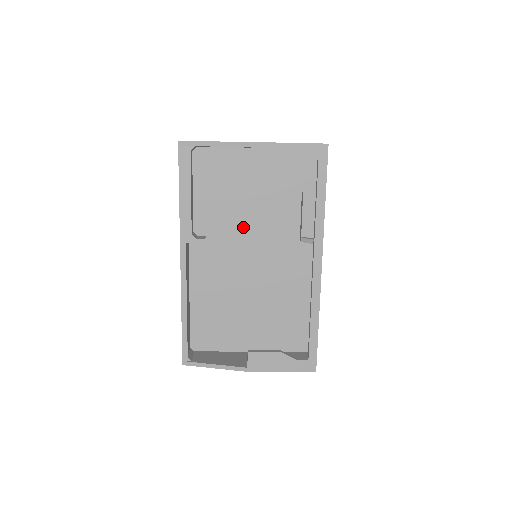
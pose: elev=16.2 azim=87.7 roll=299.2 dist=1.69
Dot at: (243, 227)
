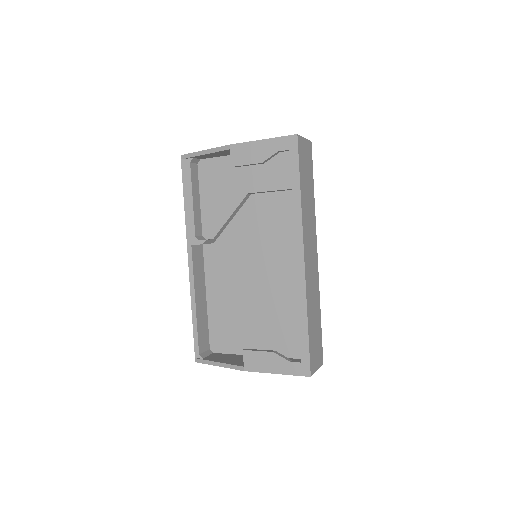
Dot at: (246, 229)
